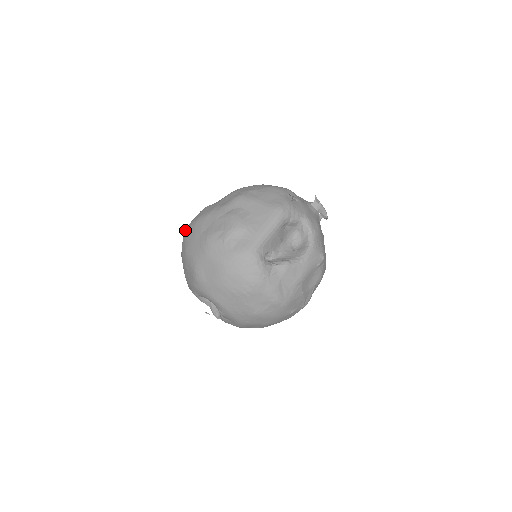
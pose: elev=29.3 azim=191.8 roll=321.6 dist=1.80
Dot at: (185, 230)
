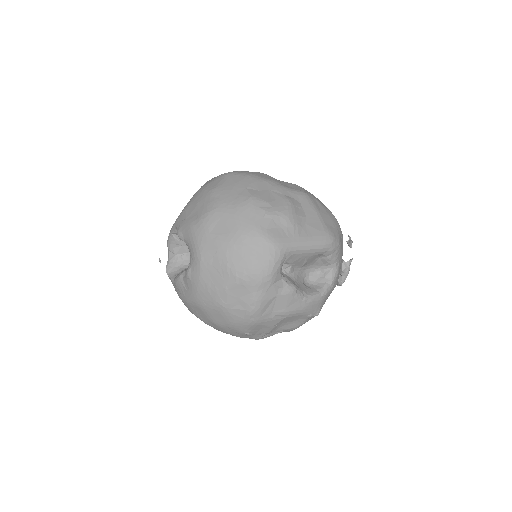
Dot at: (228, 172)
